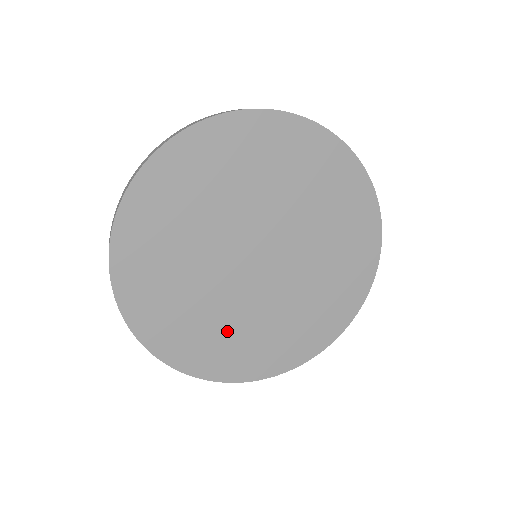
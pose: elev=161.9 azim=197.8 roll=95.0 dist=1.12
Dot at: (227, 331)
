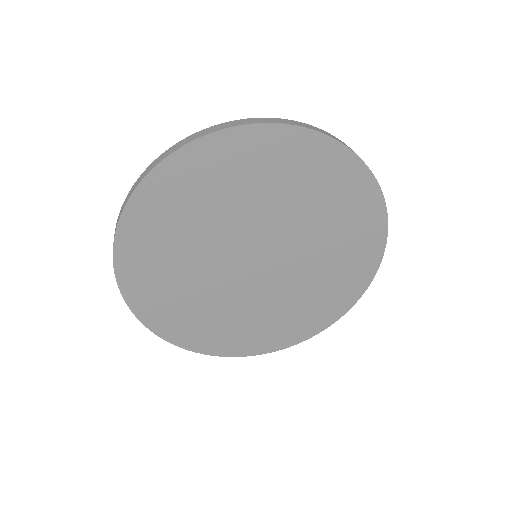
Dot at: (286, 311)
